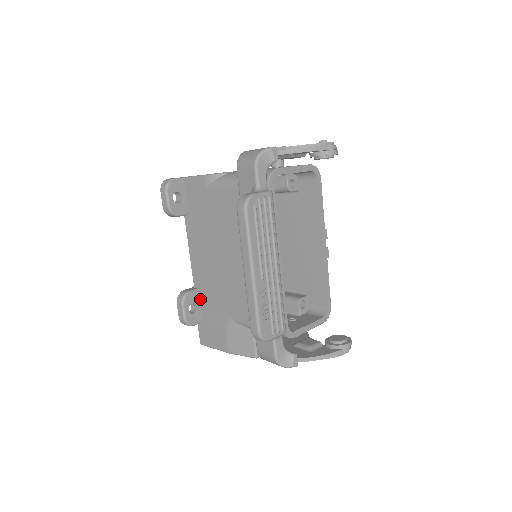
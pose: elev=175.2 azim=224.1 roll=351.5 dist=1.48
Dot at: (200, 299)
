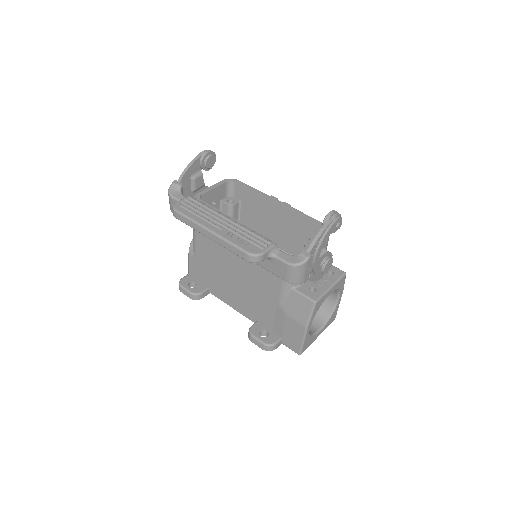
Dot at: (265, 325)
